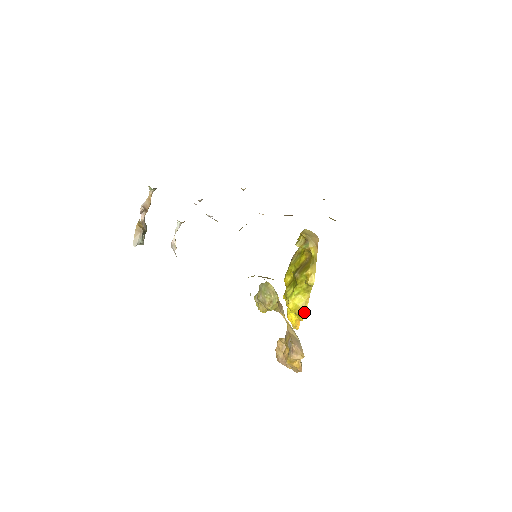
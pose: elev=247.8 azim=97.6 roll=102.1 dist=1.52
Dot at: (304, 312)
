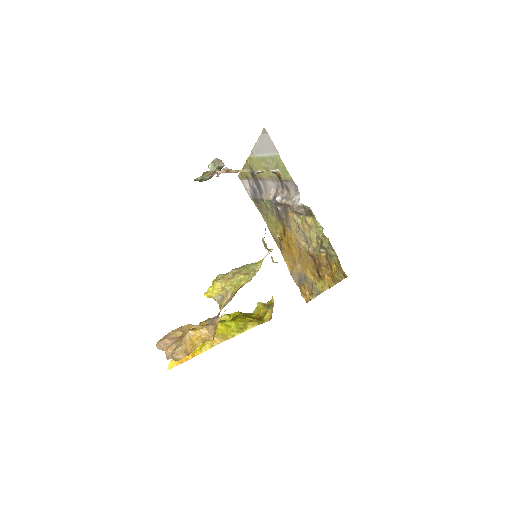
Dot at: (214, 344)
